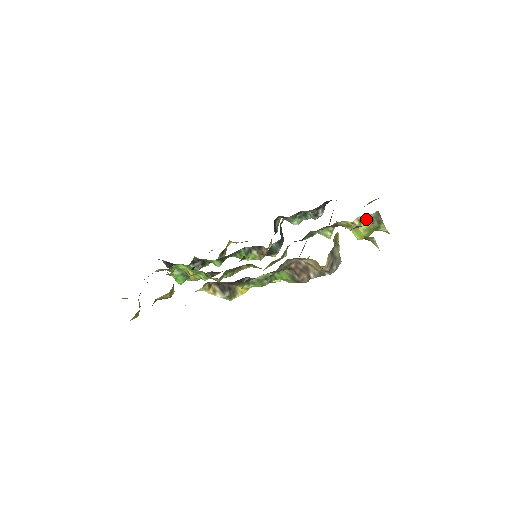
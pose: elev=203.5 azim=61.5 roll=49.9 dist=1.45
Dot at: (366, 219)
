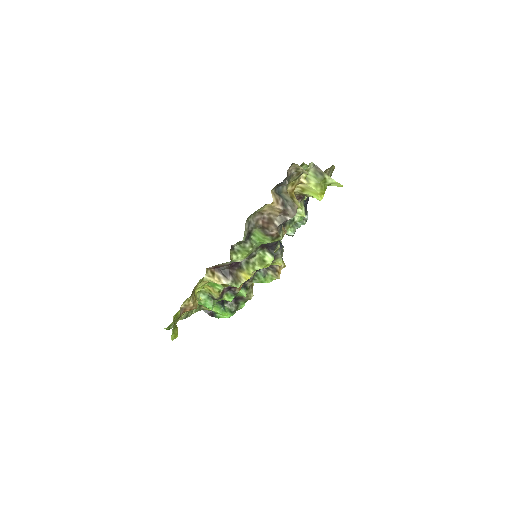
Dot at: (310, 176)
